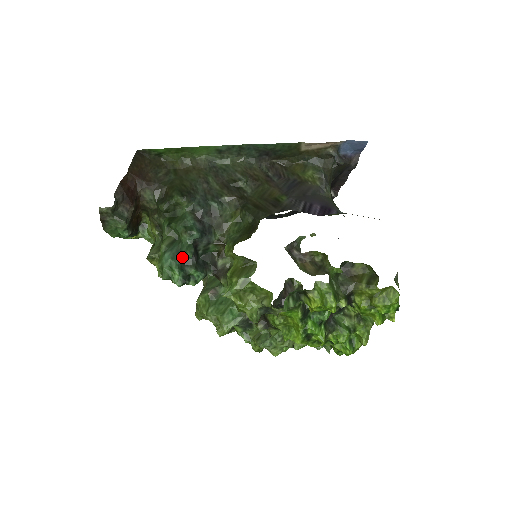
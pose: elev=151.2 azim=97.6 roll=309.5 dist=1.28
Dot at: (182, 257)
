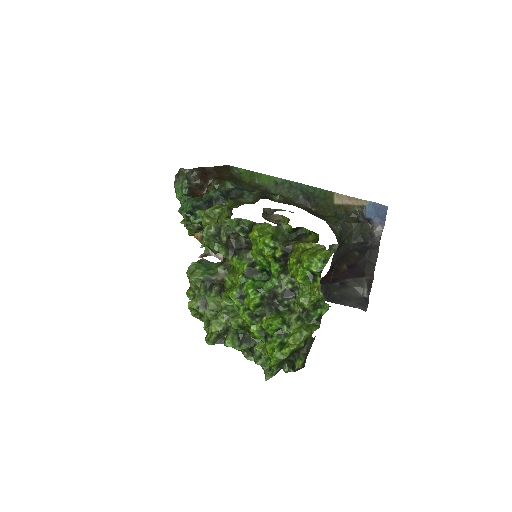
Dot at: (200, 203)
